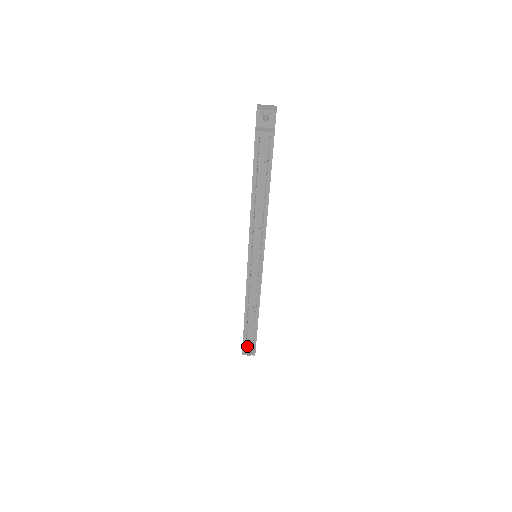
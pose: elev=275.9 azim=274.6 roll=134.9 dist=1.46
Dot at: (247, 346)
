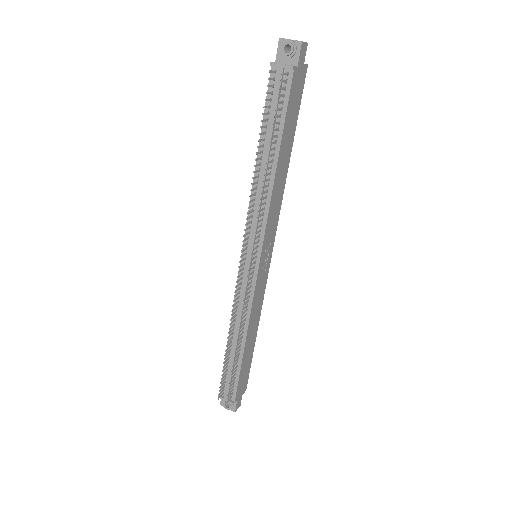
Dot at: (225, 391)
